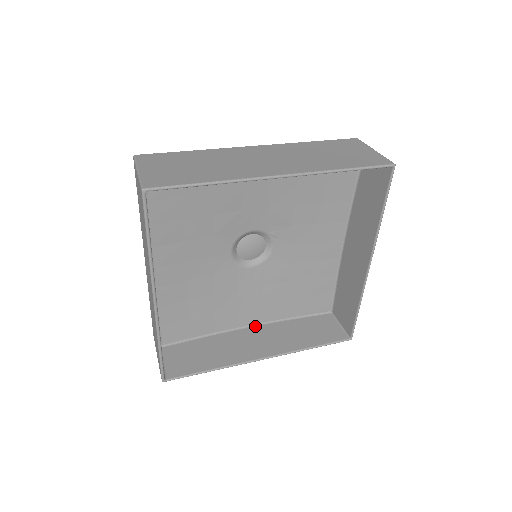
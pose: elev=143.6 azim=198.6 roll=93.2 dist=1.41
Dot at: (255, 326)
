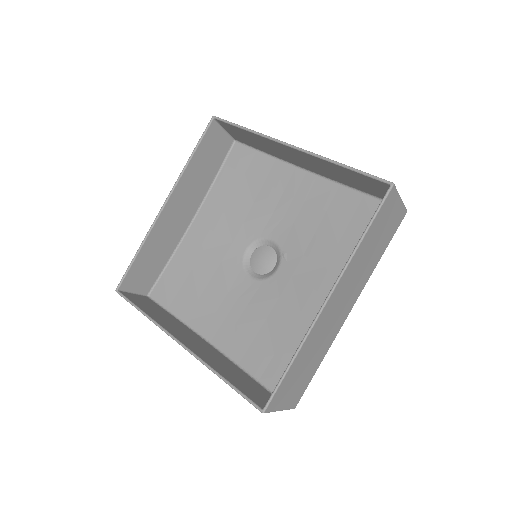
Dot at: (213, 346)
